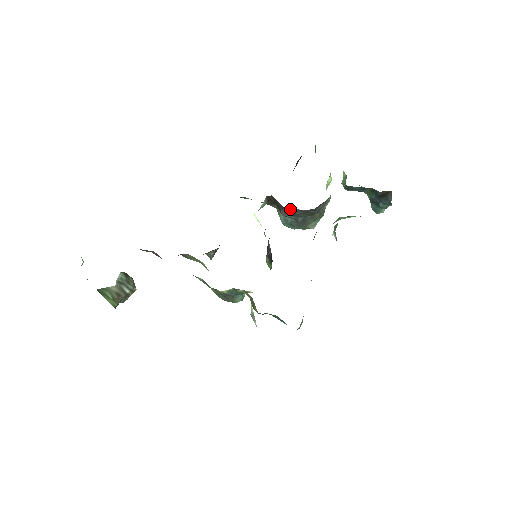
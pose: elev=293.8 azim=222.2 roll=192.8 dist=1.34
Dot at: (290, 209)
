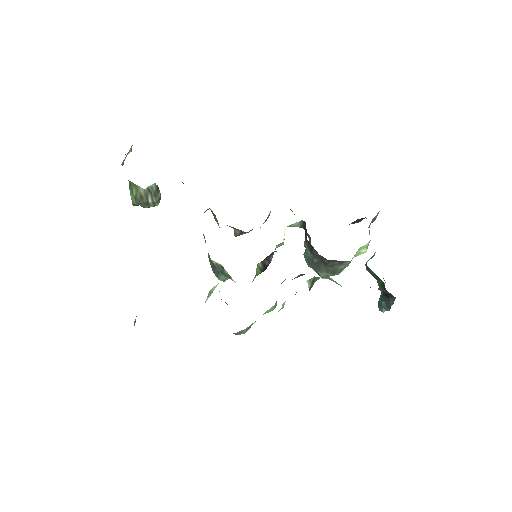
Dot at: (310, 244)
